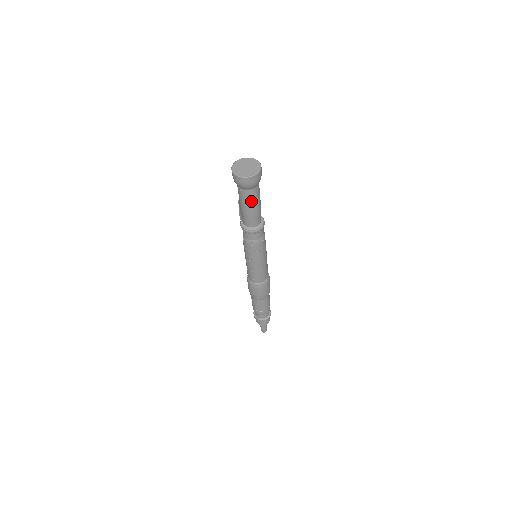
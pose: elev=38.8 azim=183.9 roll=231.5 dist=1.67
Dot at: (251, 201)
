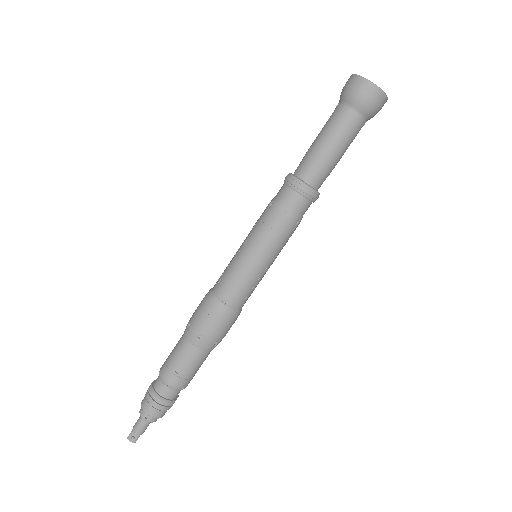
Dot at: (331, 126)
